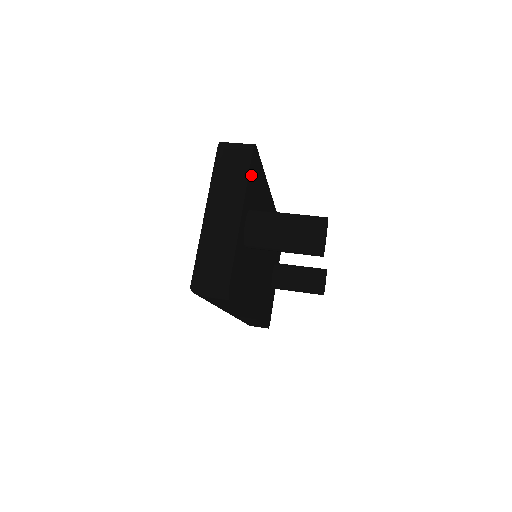
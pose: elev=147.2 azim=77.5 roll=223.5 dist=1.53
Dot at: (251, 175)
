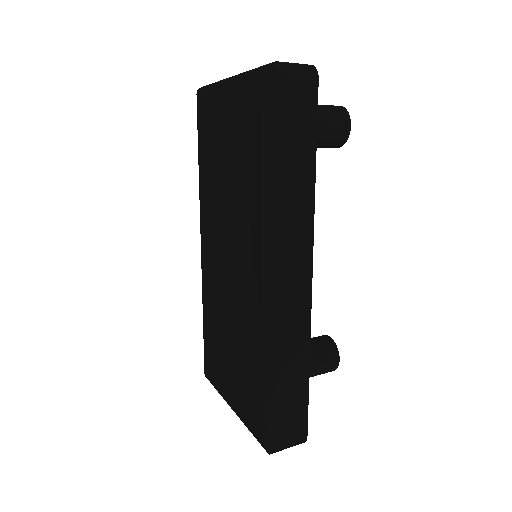
Dot at: occluded
